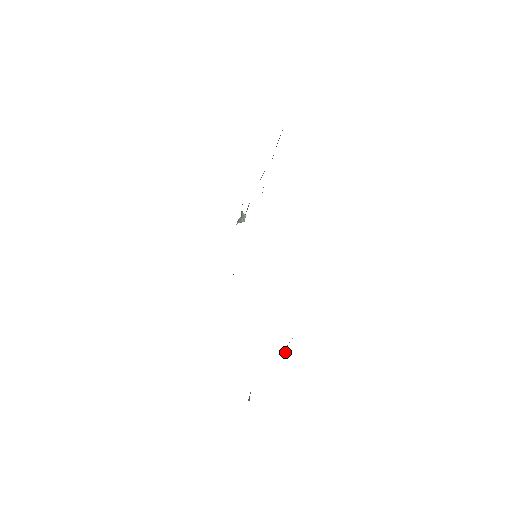
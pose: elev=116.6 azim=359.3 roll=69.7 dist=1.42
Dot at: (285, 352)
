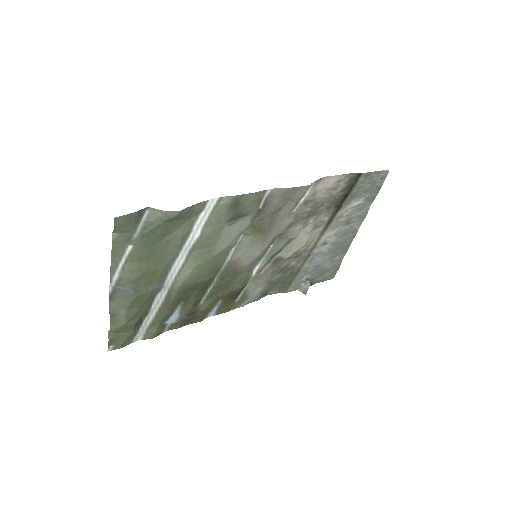
Dot at: (144, 216)
